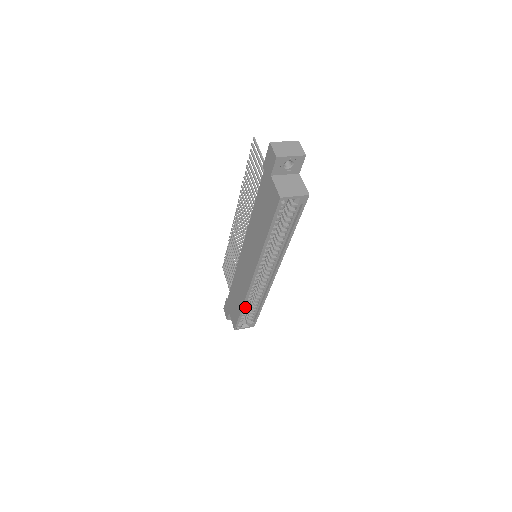
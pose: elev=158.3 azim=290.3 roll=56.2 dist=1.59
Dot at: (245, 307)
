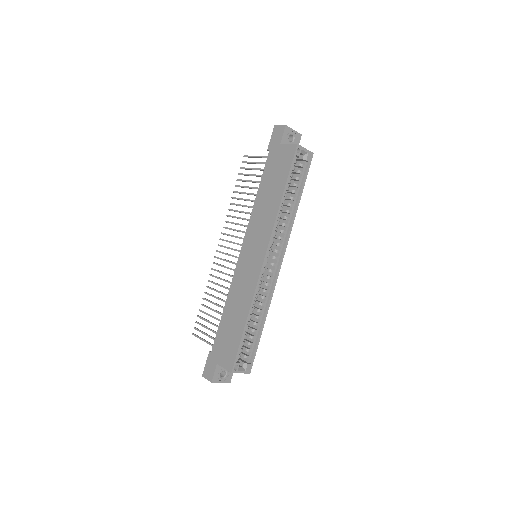
Dot at: (247, 324)
